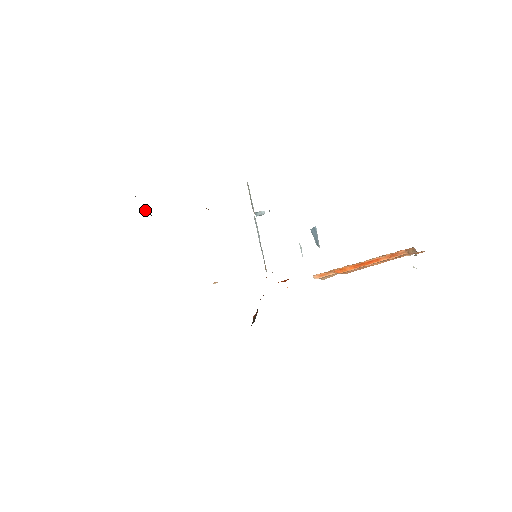
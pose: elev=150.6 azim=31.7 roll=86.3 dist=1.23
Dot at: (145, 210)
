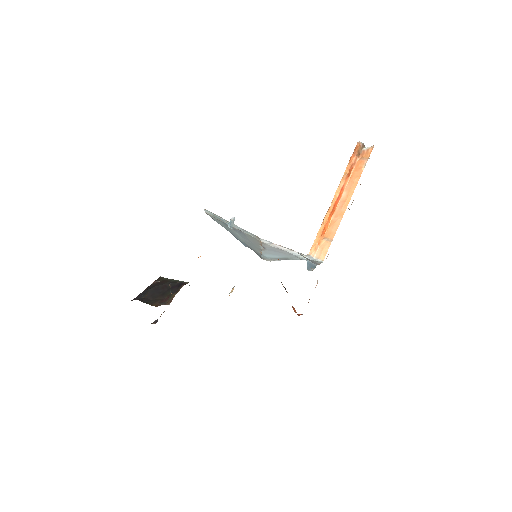
Dot at: (158, 295)
